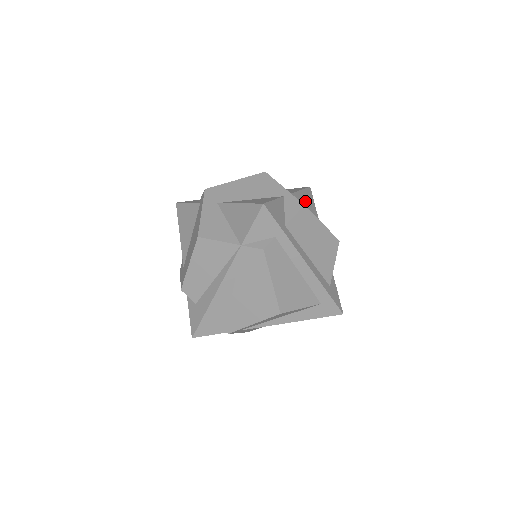
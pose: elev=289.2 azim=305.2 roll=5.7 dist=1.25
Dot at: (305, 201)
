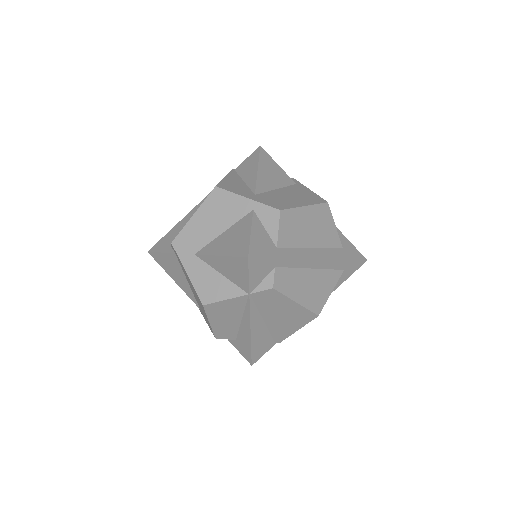
Dot at: (269, 176)
